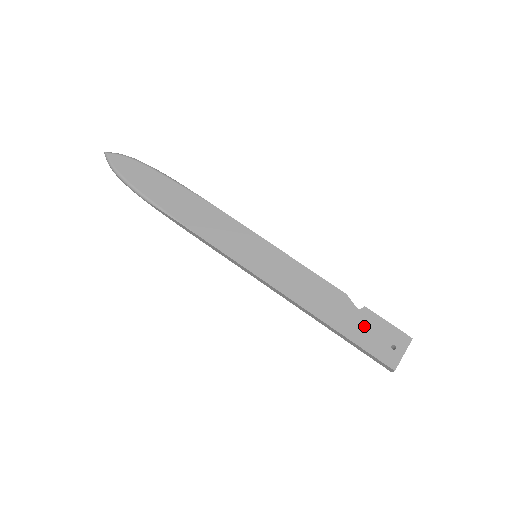
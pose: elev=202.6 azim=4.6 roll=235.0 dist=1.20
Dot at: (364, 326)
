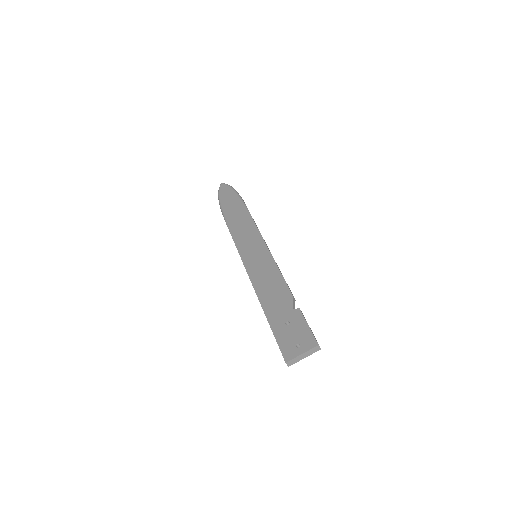
Dot at: (290, 323)
